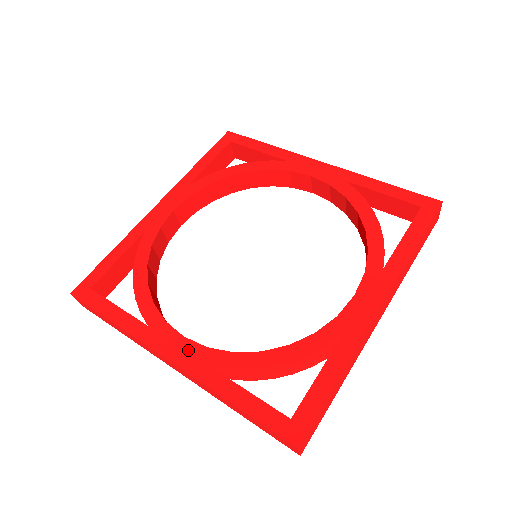
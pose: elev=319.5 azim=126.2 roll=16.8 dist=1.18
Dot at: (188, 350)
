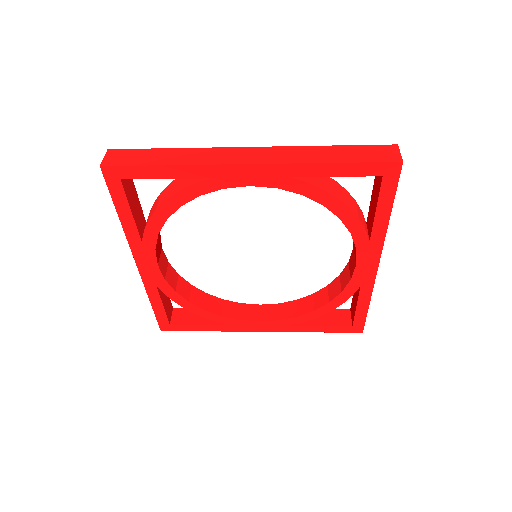
Dot at: occluded
